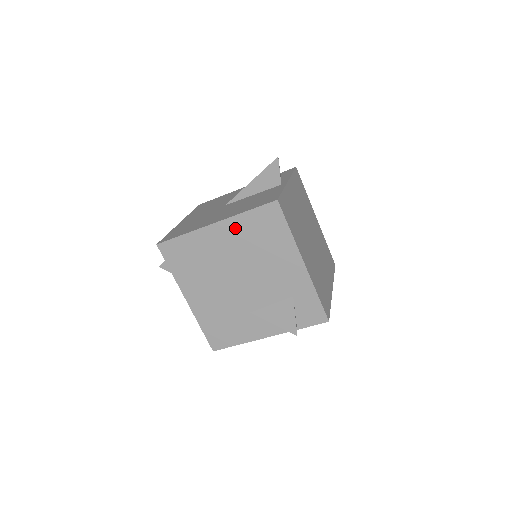
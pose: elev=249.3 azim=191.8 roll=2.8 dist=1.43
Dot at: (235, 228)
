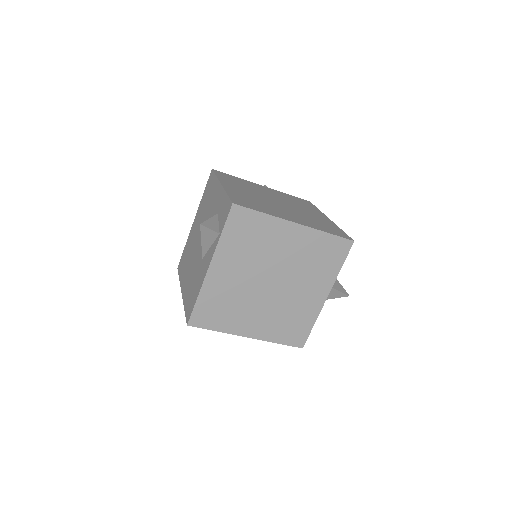
Dot at: (200, 210)
